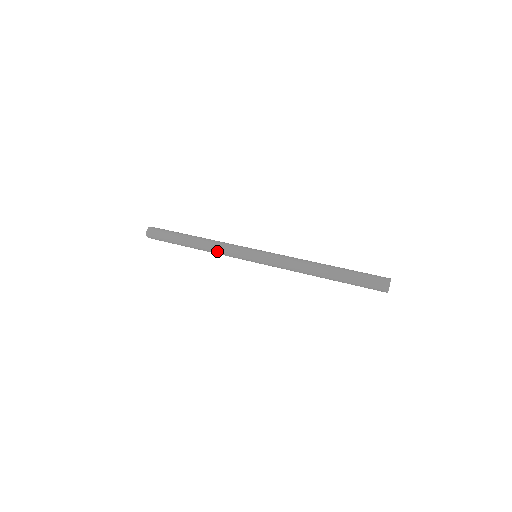
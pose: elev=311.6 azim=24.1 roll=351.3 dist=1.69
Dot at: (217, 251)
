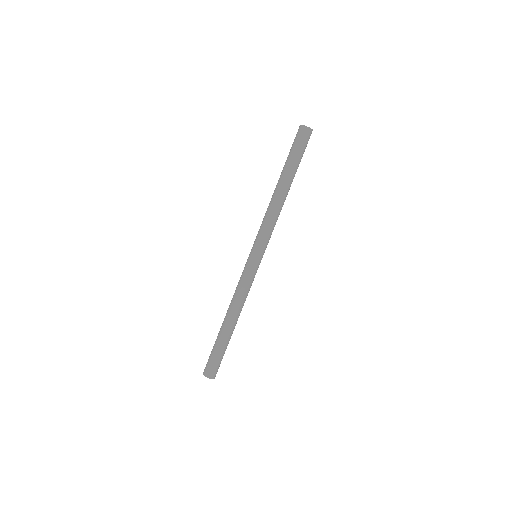
Dot at: (241, 296)
